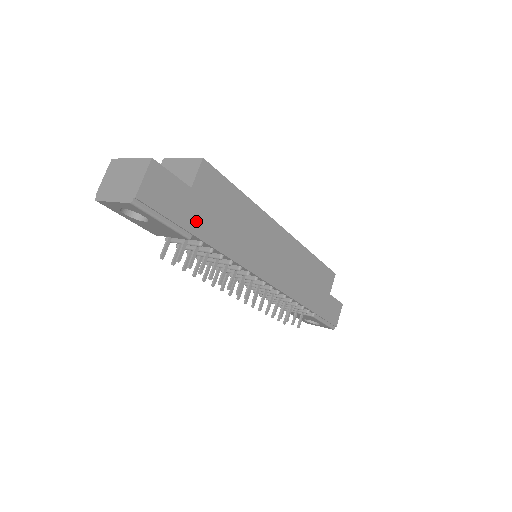
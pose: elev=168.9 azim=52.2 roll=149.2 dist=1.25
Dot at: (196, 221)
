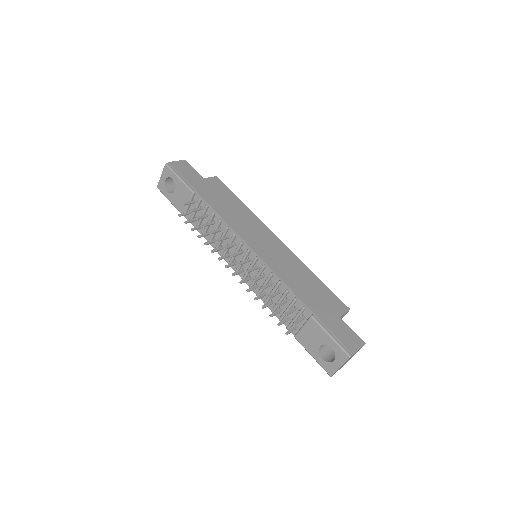
Dot at: (200, 188)
